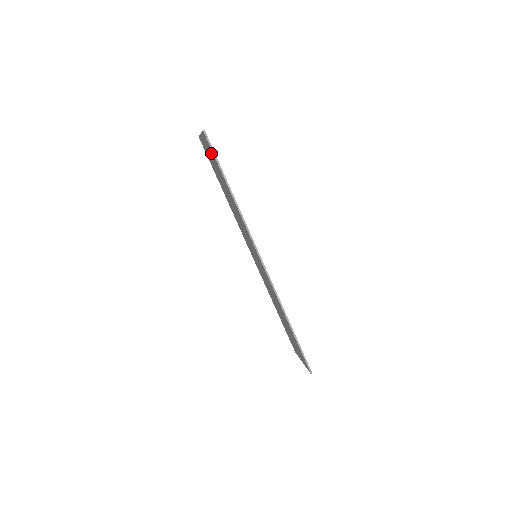
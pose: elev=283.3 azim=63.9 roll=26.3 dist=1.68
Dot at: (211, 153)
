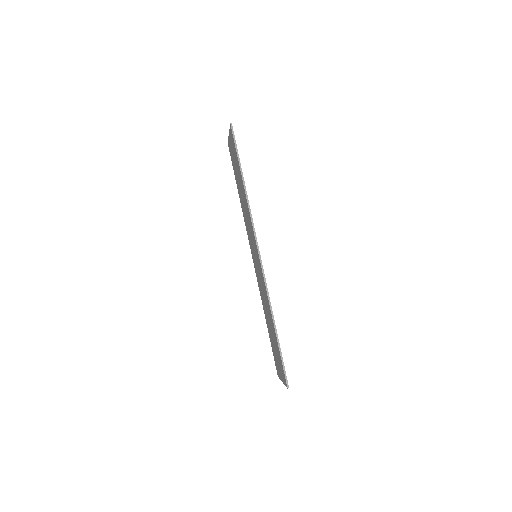
Dot at: (234, 147)
